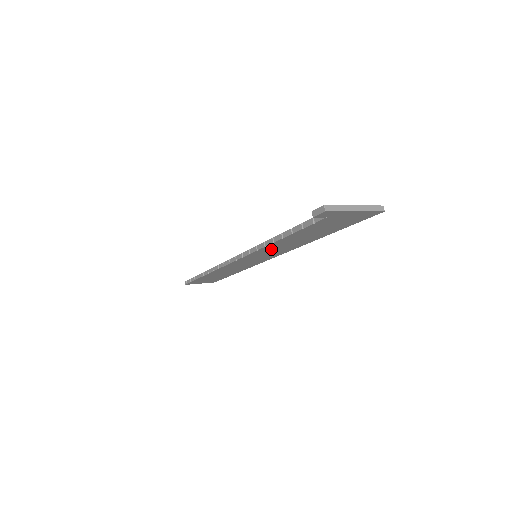
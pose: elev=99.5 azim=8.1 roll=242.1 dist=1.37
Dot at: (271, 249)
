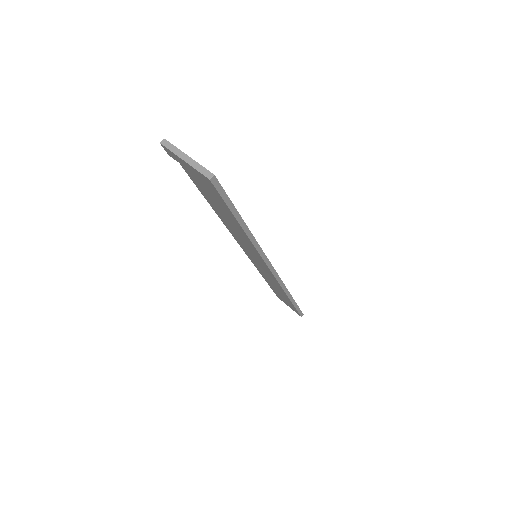
Dot at: (238, 236)
